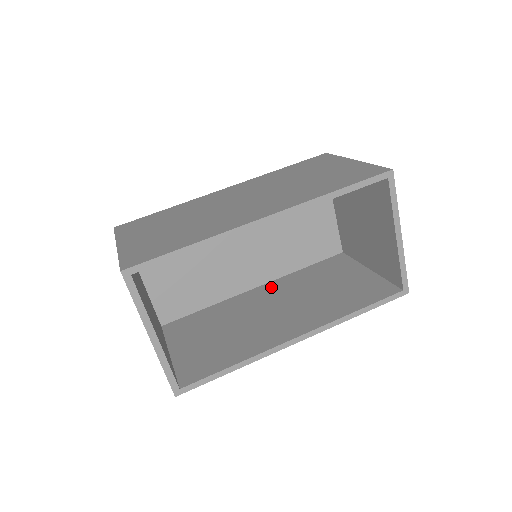
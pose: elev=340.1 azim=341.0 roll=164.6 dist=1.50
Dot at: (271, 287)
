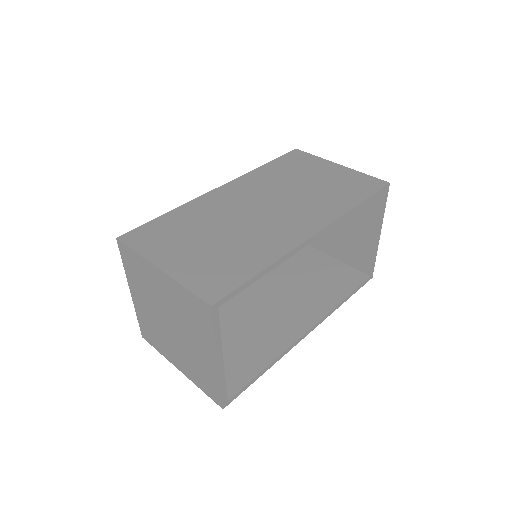
Dot at: occluded
